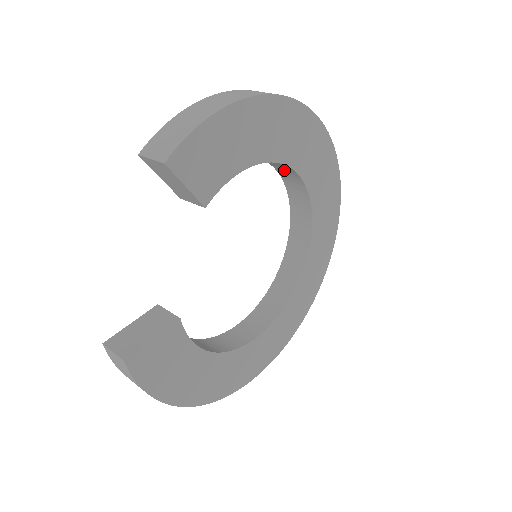
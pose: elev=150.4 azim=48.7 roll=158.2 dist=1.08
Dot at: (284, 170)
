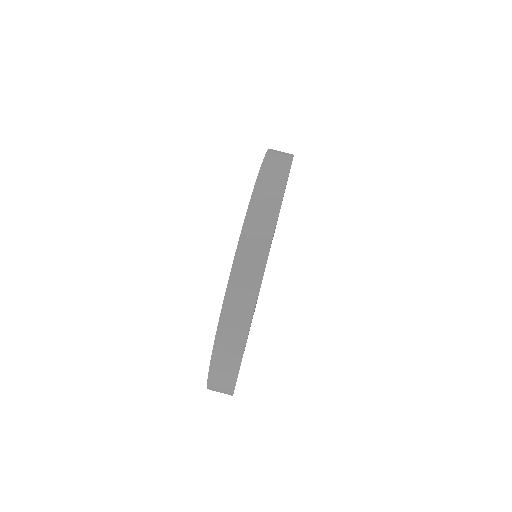
Dot at: occluded
